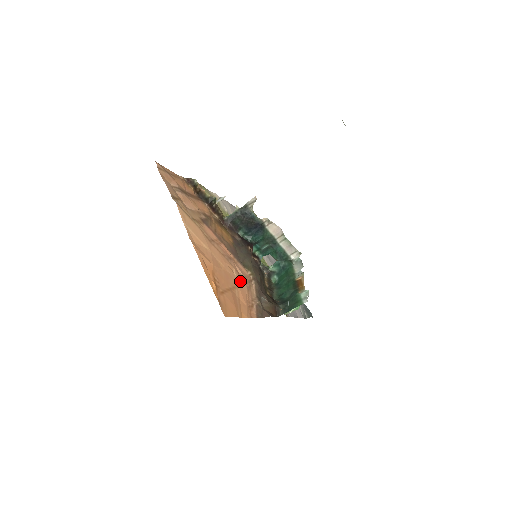
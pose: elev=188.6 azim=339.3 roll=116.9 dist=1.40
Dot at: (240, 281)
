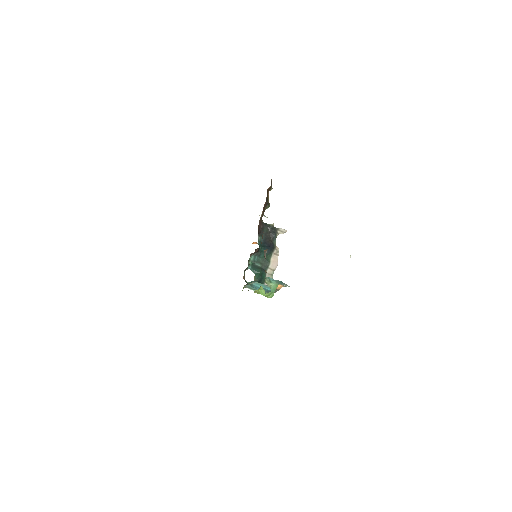
Dot at: occluded
